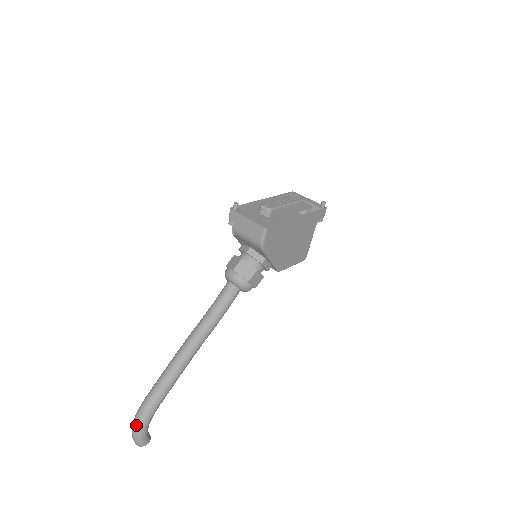
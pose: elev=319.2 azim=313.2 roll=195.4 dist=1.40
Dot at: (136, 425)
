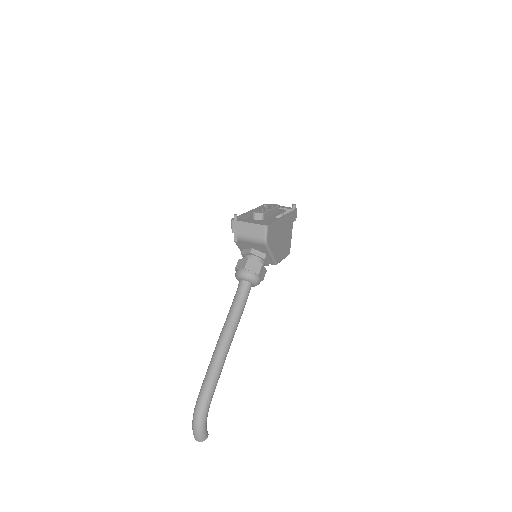
Dot at: (197, 419)
